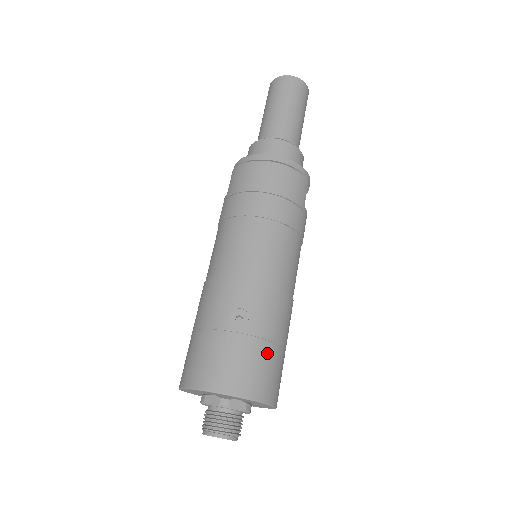
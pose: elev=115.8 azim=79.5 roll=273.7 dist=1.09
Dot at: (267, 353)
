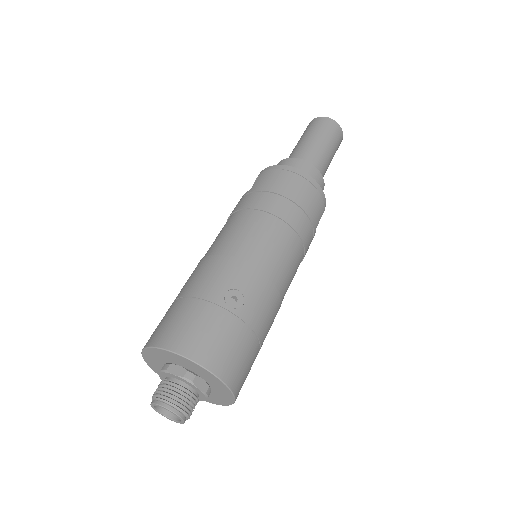
Dot at: (249, 342)
